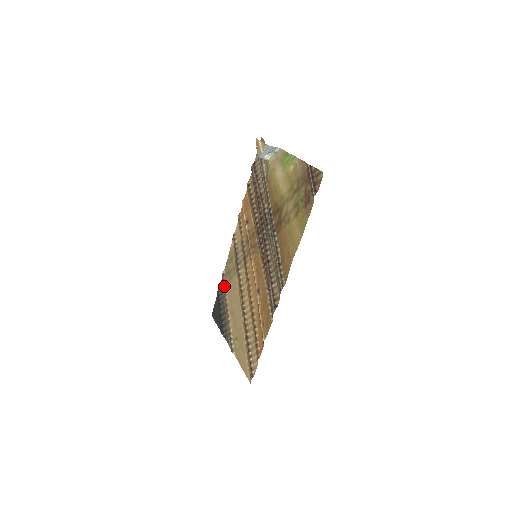
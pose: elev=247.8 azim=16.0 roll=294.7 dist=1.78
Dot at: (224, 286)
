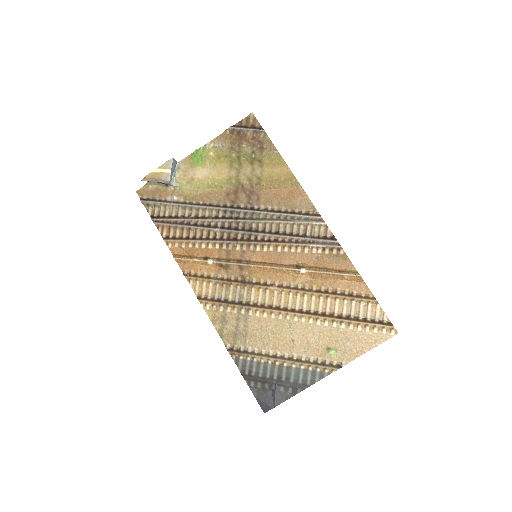
Dot at: (247, 352)
